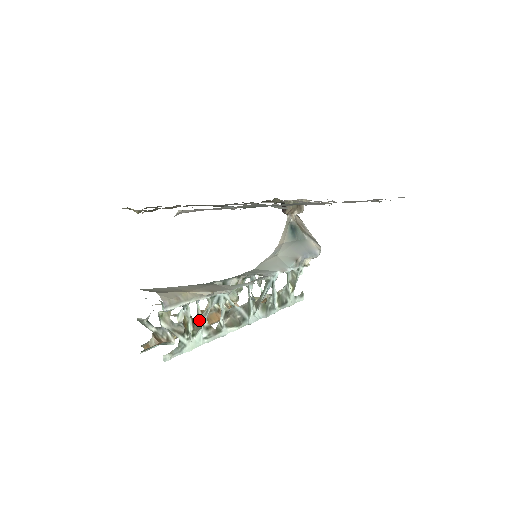
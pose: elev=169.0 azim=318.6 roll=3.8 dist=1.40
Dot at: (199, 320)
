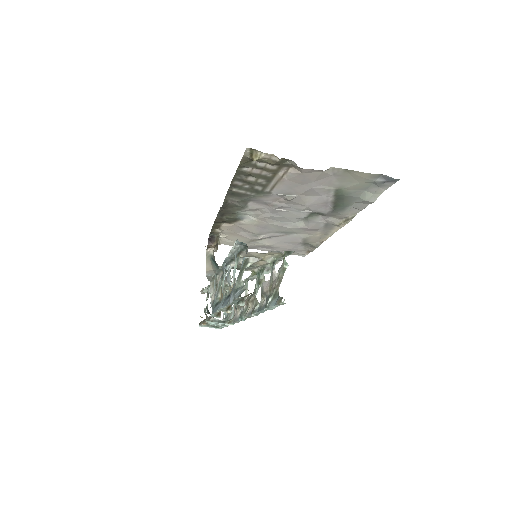
Dot at: occluded
